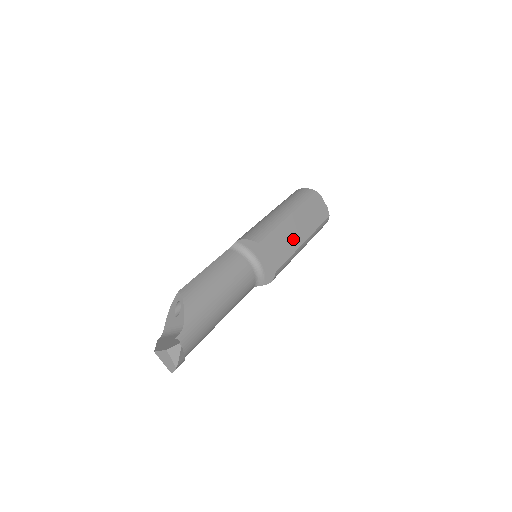
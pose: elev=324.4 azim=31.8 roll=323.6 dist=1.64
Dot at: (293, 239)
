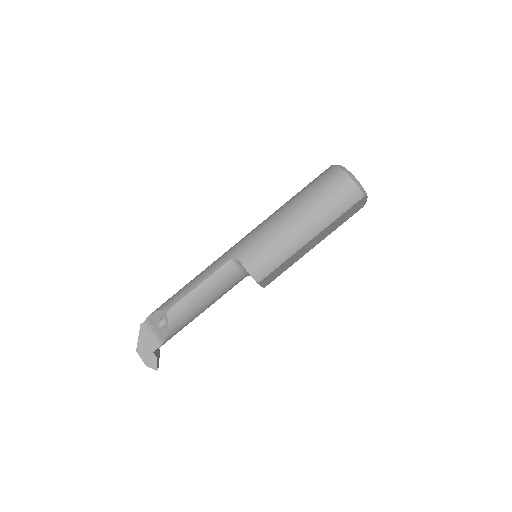
Dot at: (300, 255)
